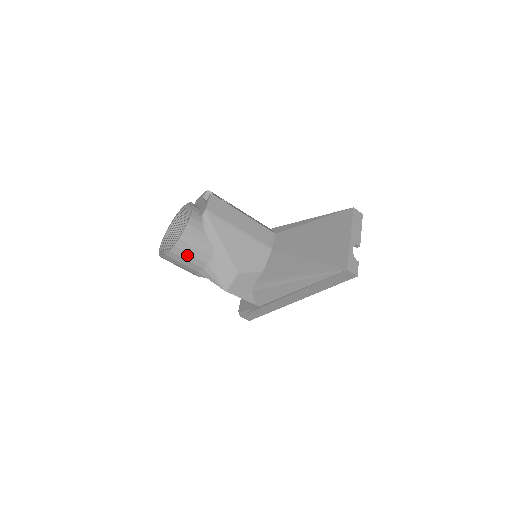
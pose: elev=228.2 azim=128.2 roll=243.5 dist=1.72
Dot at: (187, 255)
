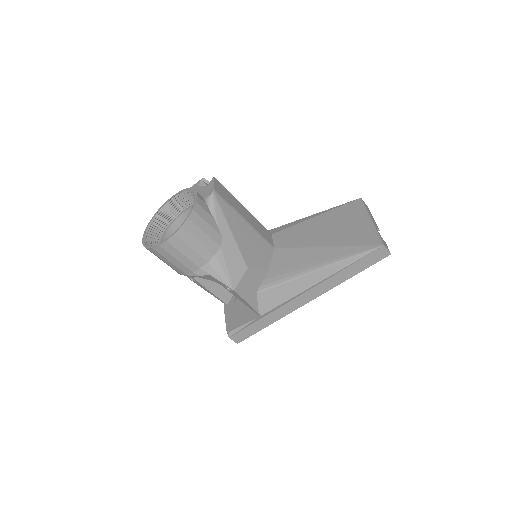
Dot at: (193, 241)
